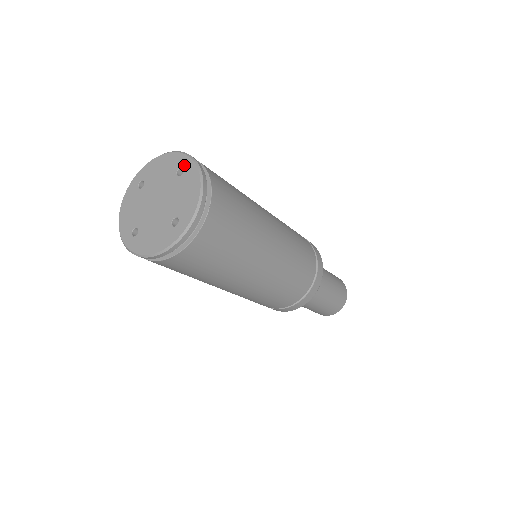
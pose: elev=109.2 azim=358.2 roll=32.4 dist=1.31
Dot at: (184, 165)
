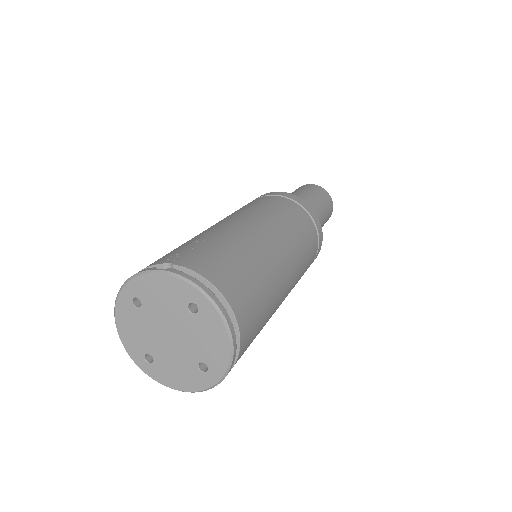
Dot at: (197, 302)
